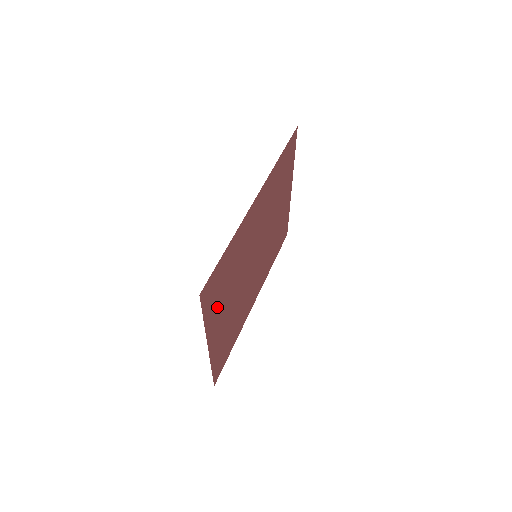
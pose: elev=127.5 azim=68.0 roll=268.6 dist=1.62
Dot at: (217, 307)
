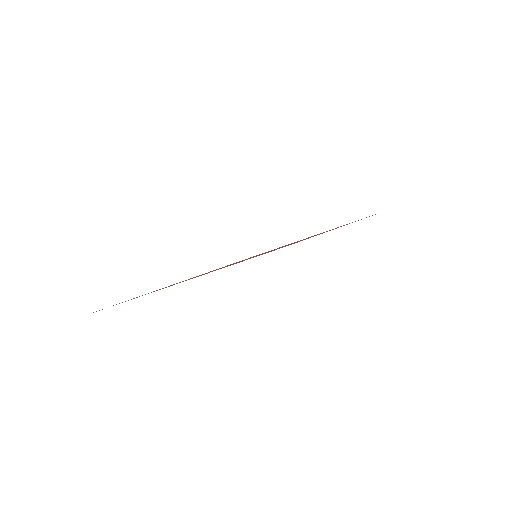
Dot at: occluded
